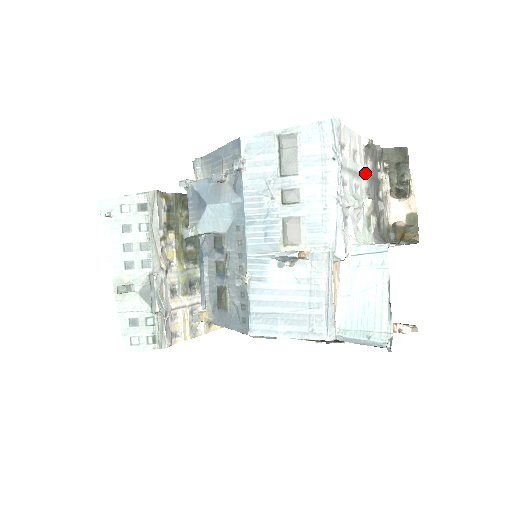
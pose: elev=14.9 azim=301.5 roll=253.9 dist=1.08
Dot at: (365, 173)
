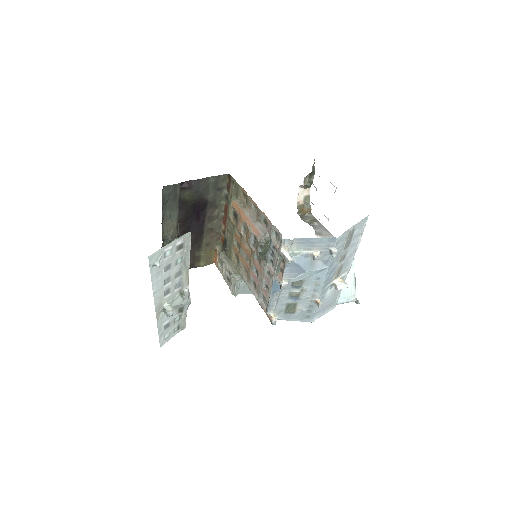
Dot at: occluded
